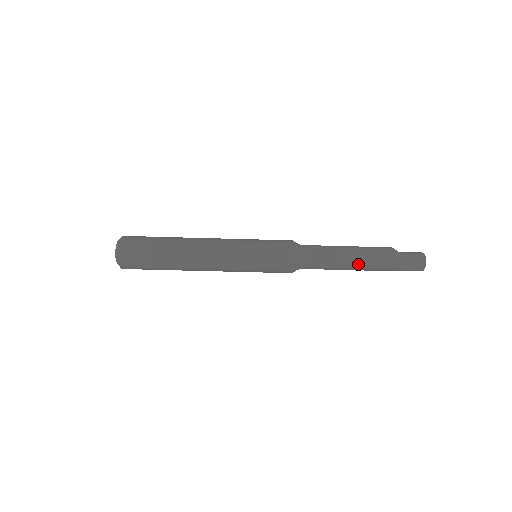
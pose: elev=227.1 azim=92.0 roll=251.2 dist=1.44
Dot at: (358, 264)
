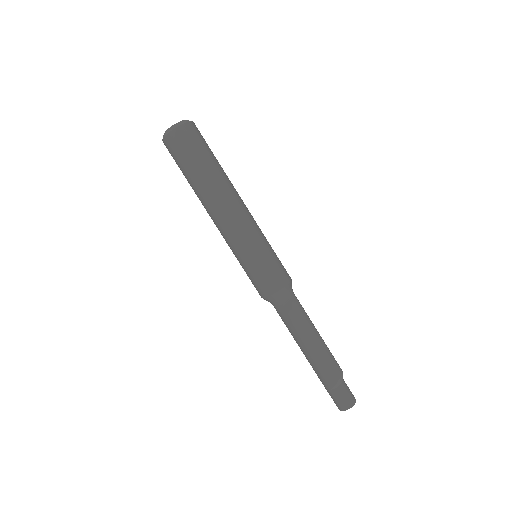
Dot at: (307, 352)
